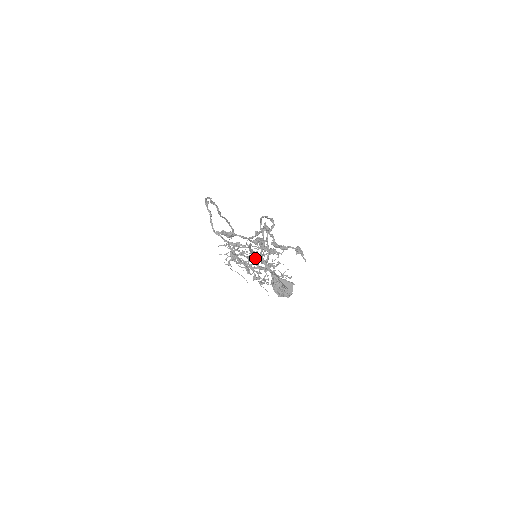
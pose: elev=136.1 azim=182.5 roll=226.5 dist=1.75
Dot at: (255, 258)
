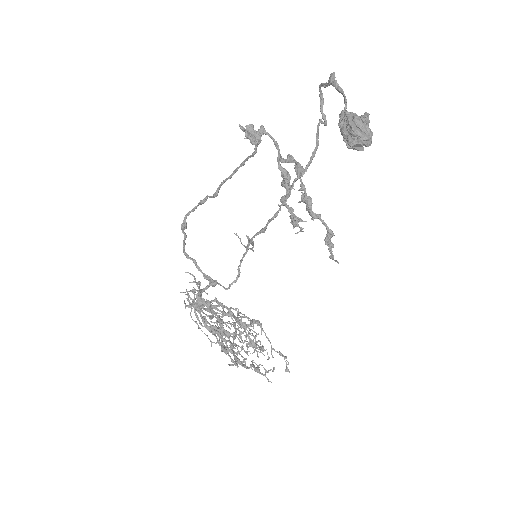
Dot at: (233, 314)
